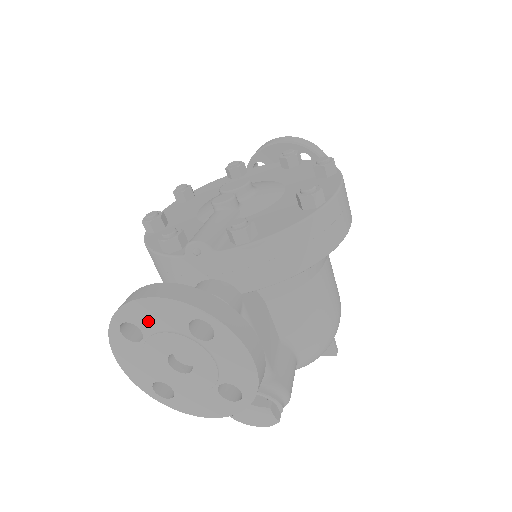
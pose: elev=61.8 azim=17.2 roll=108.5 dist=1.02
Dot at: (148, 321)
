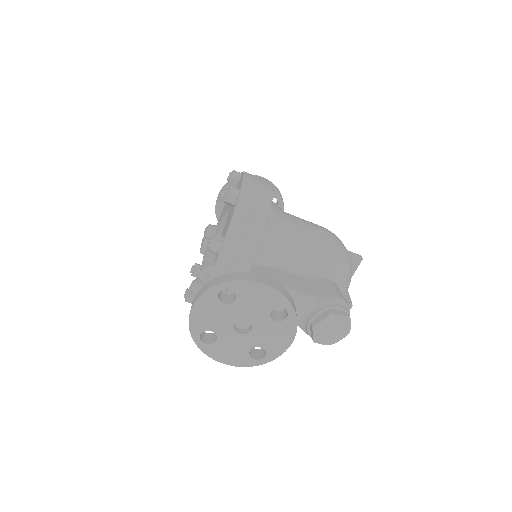
Dot at: (206, 321)
